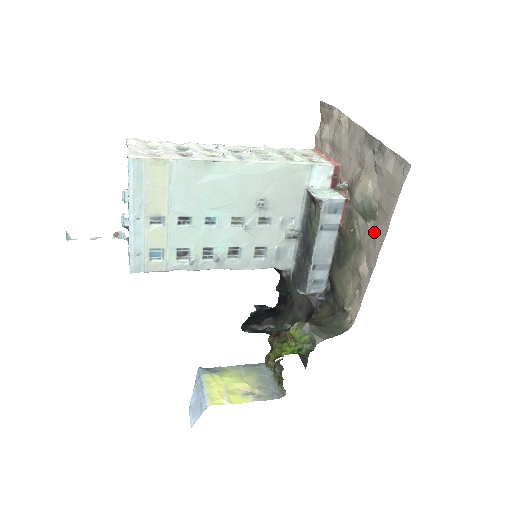
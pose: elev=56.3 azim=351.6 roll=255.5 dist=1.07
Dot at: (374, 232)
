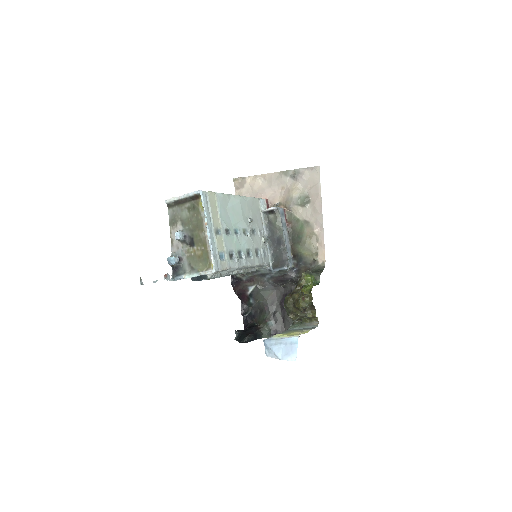
Dot at: (313, 207)
